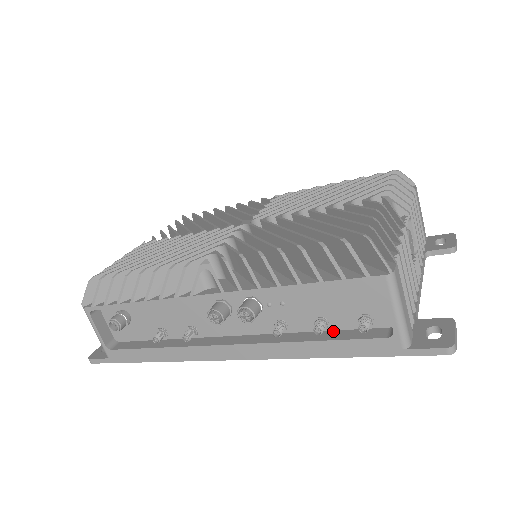
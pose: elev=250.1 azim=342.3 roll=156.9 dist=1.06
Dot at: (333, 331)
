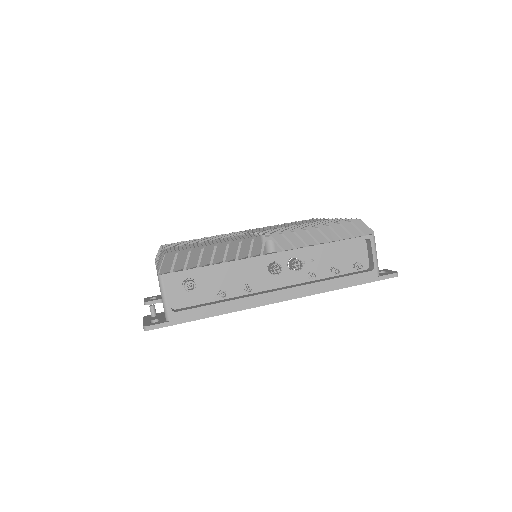
Dot at: (339, 275)
